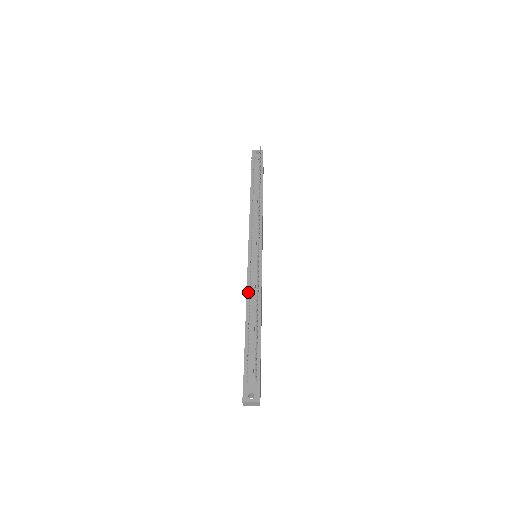
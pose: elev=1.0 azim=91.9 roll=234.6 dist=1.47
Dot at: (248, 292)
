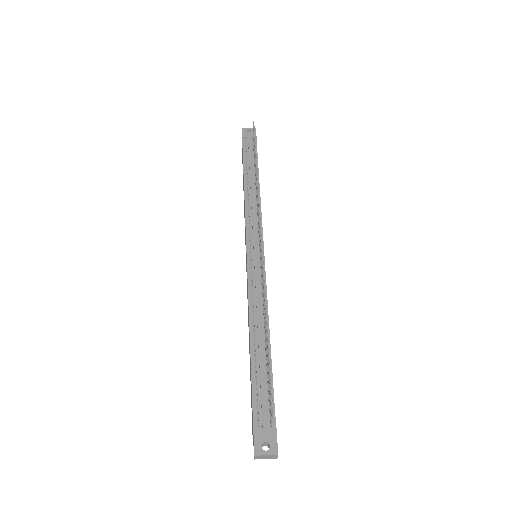
Dot at: (250, 303)
